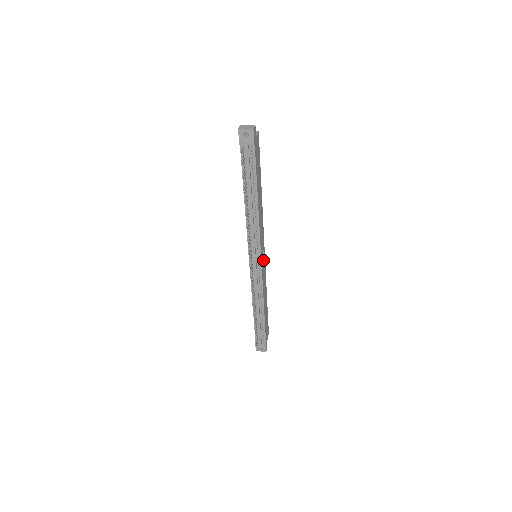
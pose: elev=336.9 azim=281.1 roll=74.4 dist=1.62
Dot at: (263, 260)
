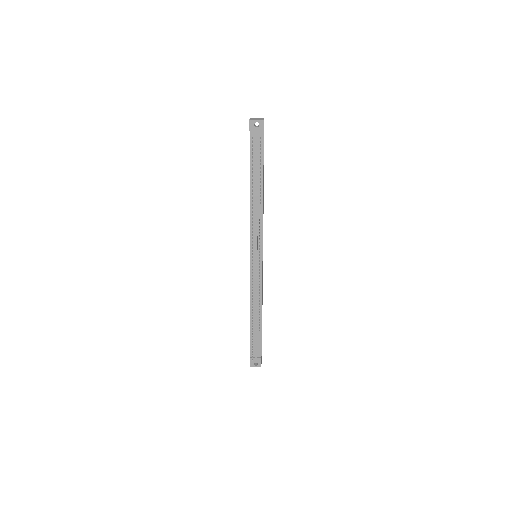
Dot at: occluded
